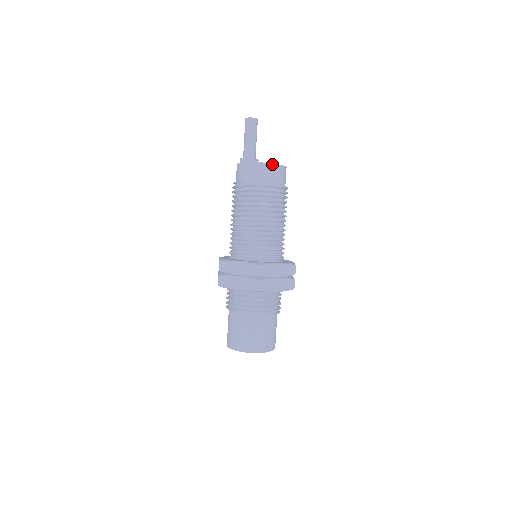
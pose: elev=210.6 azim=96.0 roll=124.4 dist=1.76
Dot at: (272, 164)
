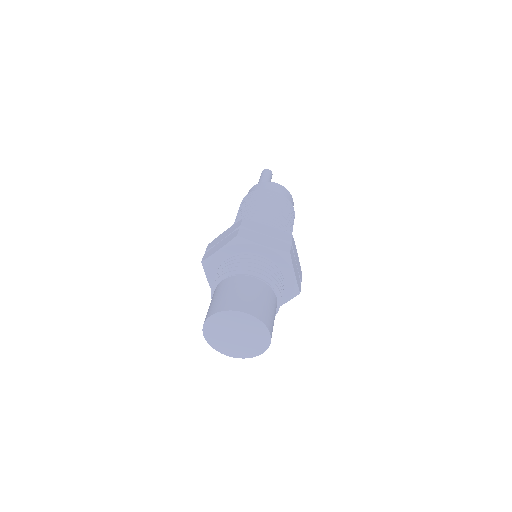
Dot at: (291, 196)
